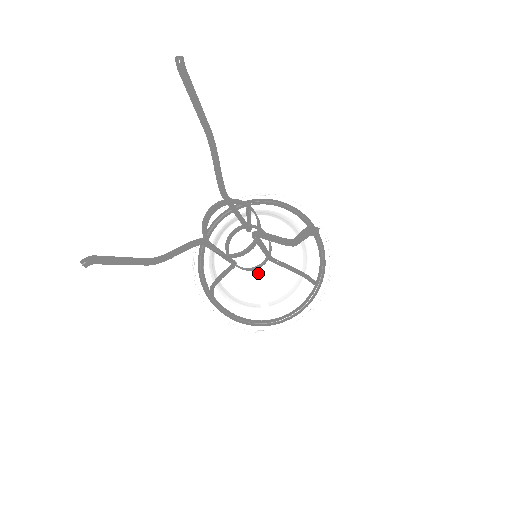
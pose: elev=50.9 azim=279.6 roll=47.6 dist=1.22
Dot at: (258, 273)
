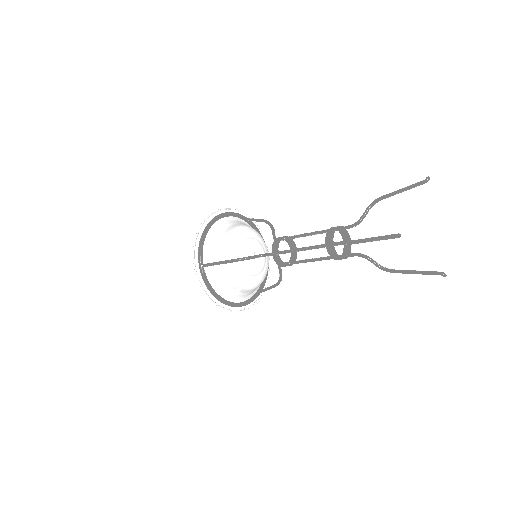
Dot at: (251, 267)
